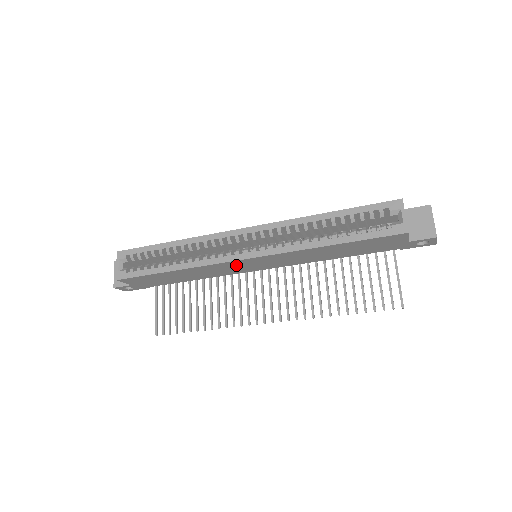
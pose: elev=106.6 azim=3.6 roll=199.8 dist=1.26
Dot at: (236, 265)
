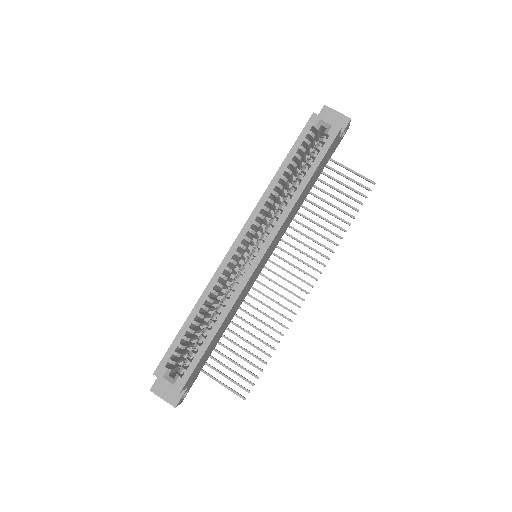
Dot at: (254, 275)
